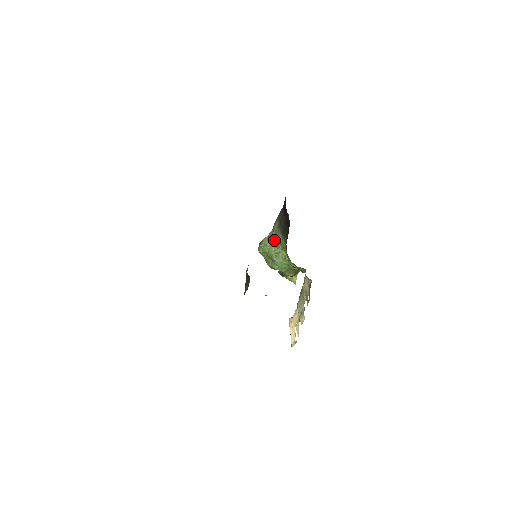
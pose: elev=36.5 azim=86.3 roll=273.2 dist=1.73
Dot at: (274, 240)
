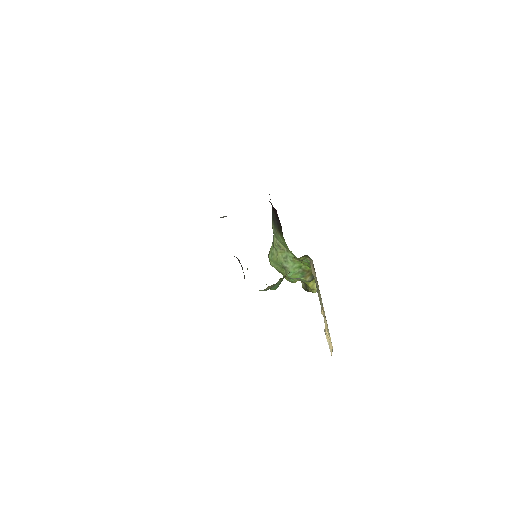
Dot at: (277, 244)
